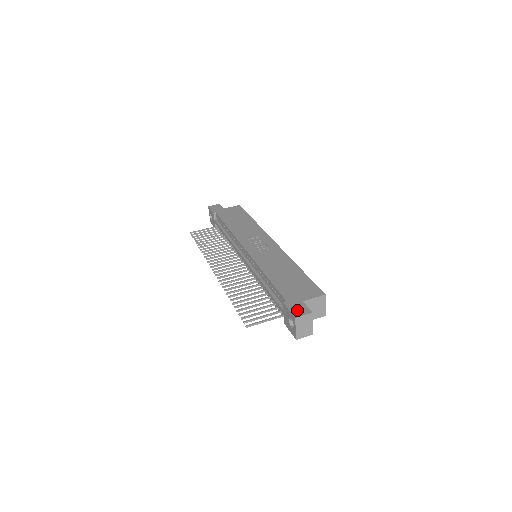
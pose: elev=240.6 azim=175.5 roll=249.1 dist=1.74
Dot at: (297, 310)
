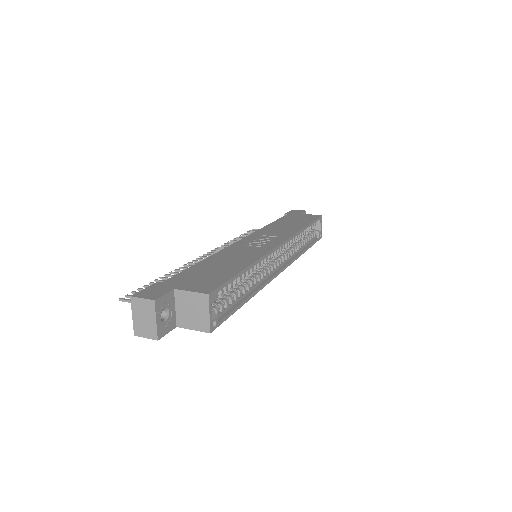
Dot at: (149, 292)
